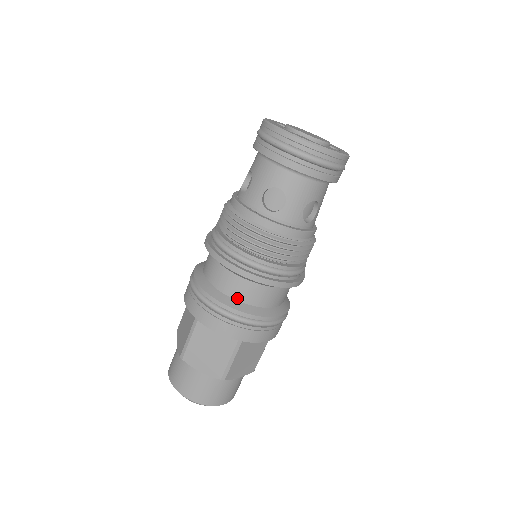
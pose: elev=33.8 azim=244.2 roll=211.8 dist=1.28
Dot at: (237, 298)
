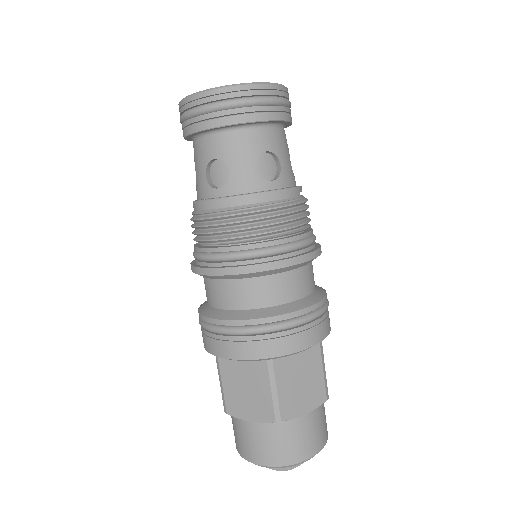
Dot at: (238, 307)
